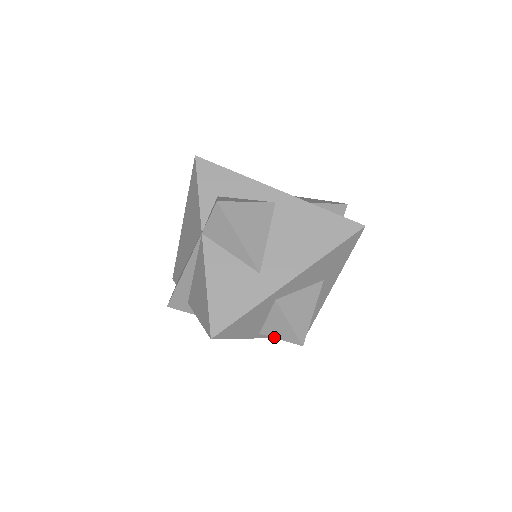
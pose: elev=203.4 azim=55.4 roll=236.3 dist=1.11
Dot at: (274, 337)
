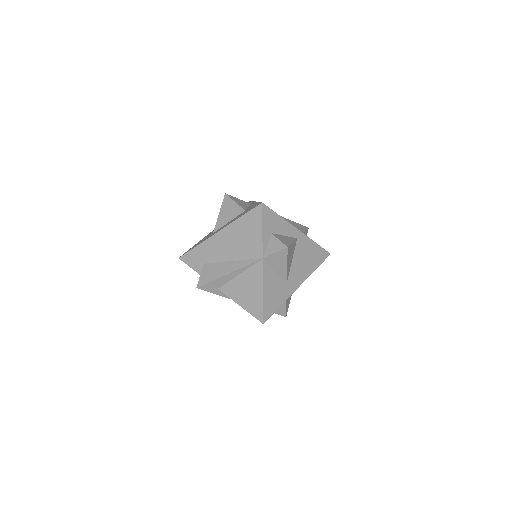
Dot at: occluded
